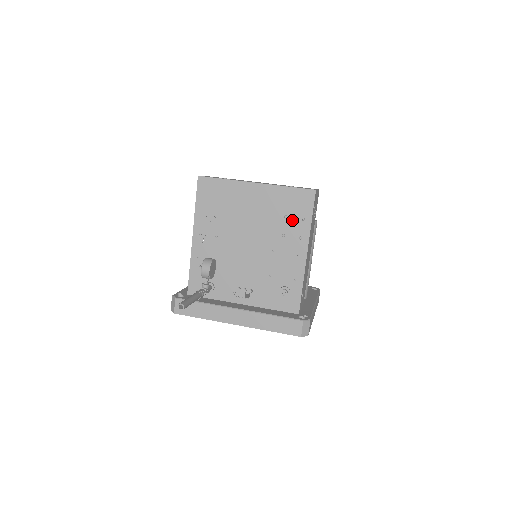
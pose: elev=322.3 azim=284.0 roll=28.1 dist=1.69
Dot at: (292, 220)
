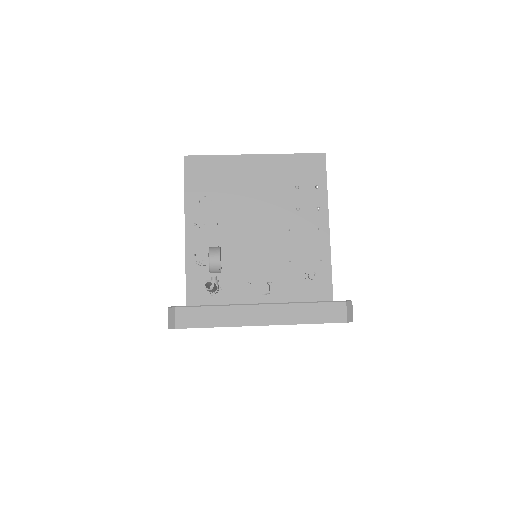
Dot at: (305, 190)
